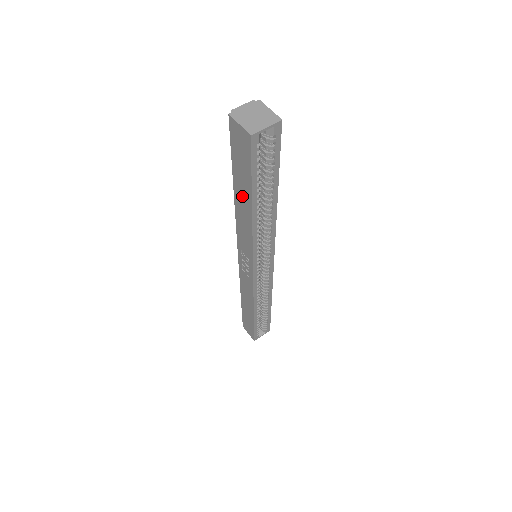
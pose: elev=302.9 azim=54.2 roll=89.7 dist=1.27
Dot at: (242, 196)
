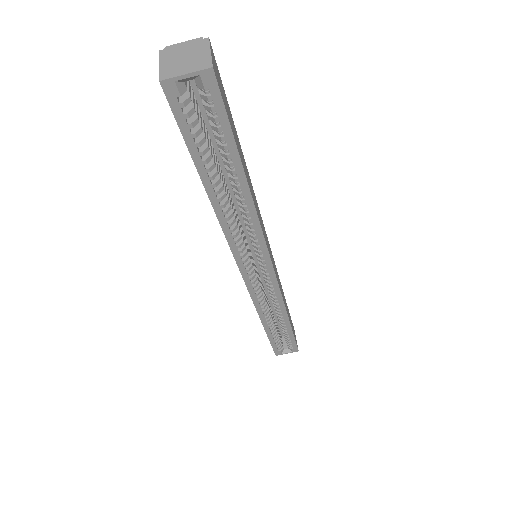
Dot at: occluded
